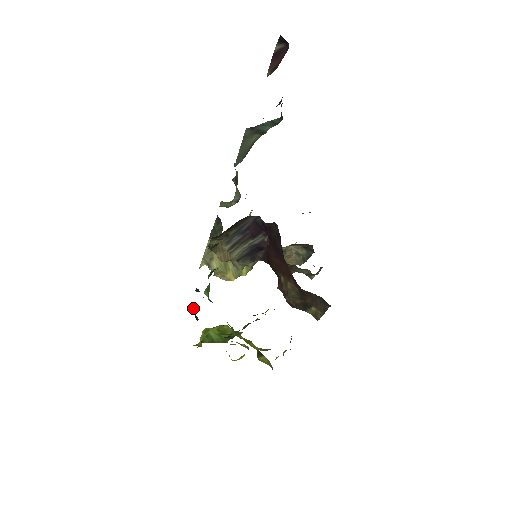
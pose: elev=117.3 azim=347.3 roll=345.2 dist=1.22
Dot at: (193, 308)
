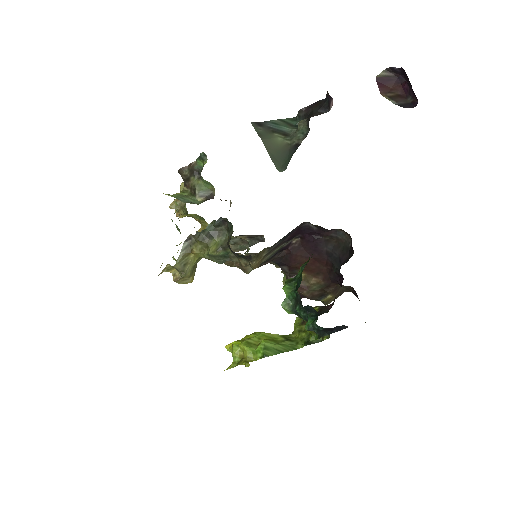
Dot at: (310, 326)
